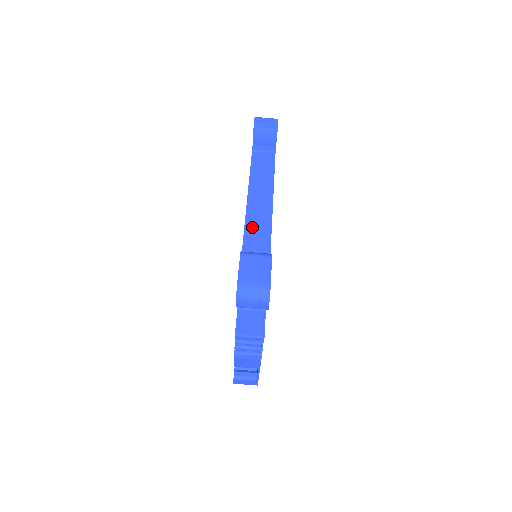
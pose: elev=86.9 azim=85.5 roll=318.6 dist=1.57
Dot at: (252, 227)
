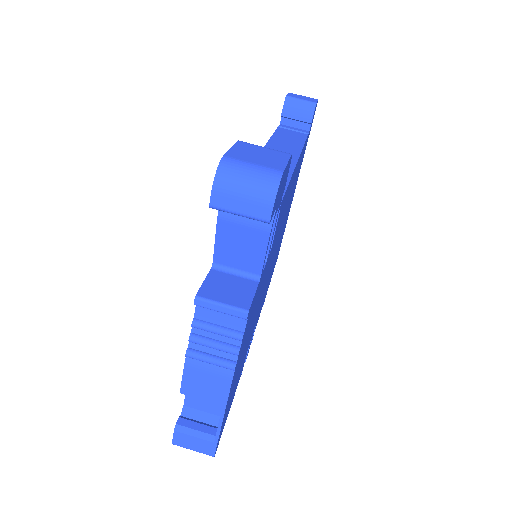
Dot at: occluded
